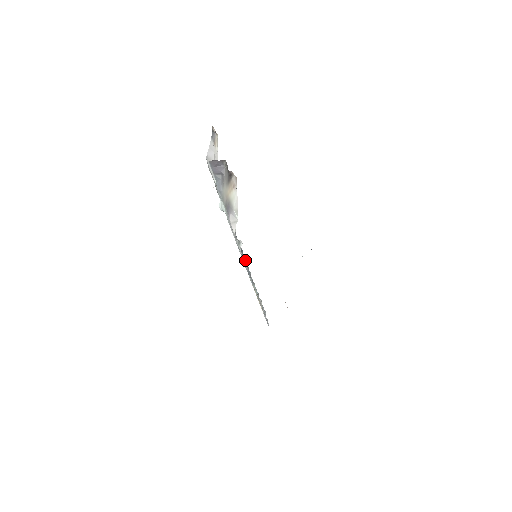
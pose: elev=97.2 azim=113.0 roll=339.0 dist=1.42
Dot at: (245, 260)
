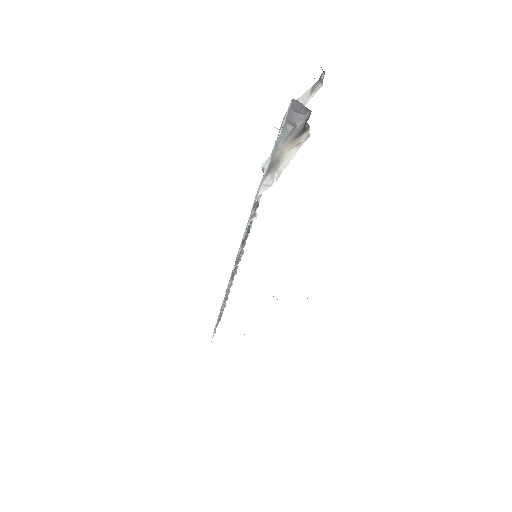
Dot at: occluded
